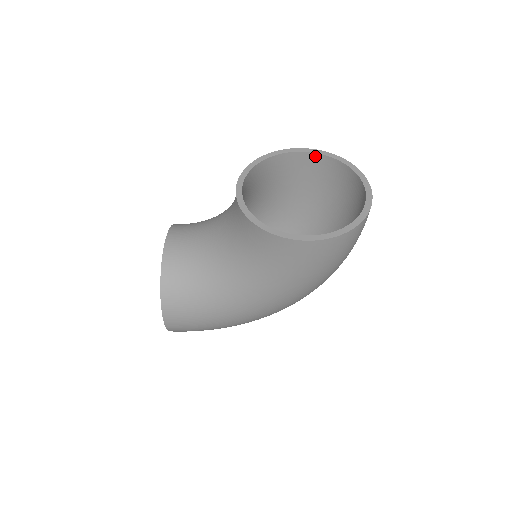
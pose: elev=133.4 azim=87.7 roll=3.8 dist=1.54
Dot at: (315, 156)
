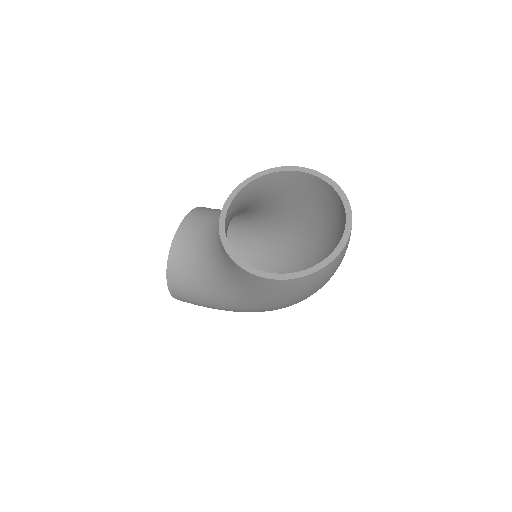
Dot at: (315, 178)
